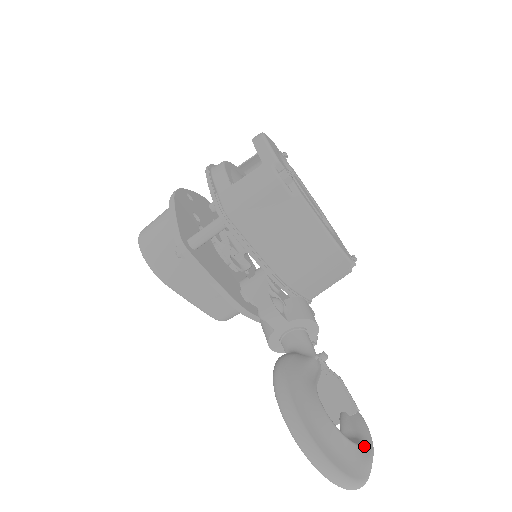
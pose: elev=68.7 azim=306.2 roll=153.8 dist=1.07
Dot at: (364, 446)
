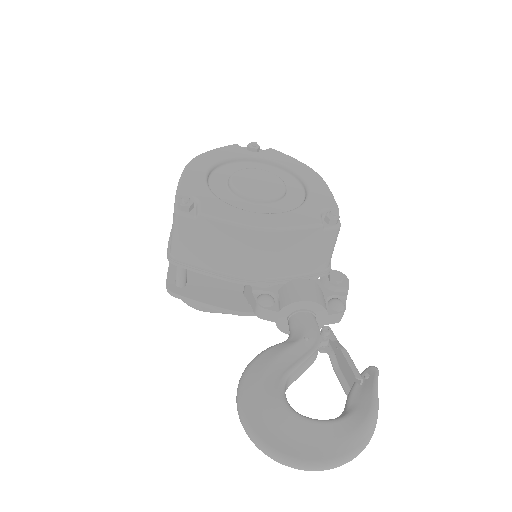
Dot at: (351, 420)
